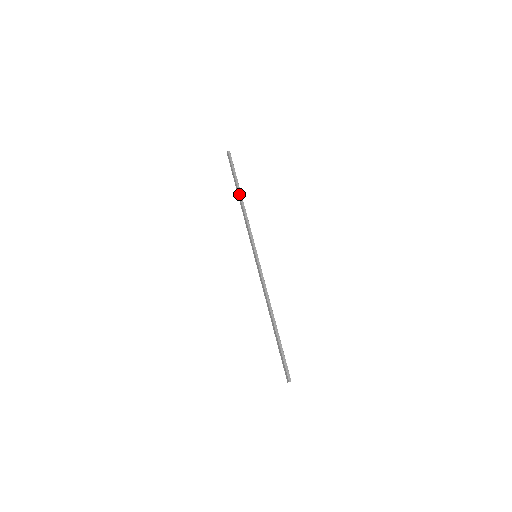
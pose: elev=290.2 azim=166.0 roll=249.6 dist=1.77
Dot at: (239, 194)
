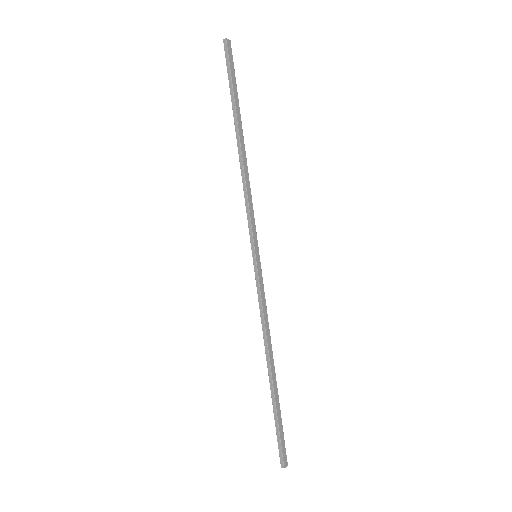
Dot at: occluded
